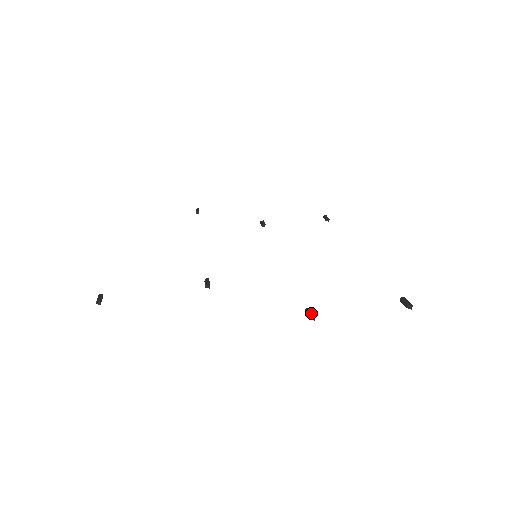
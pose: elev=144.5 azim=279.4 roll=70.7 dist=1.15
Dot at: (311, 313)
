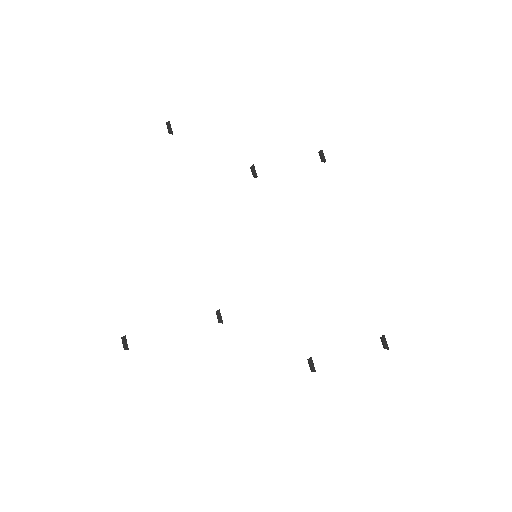
Dot at: (313, 367)
